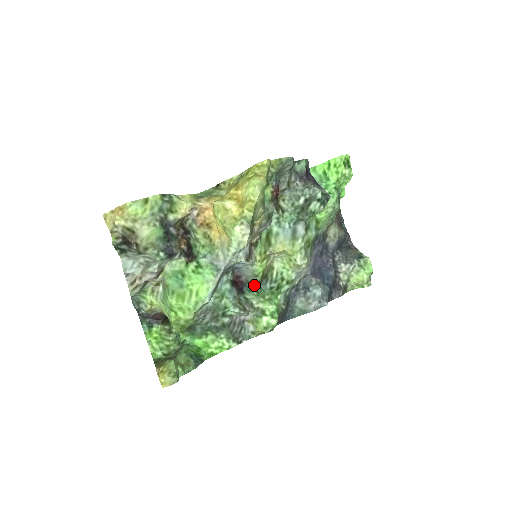
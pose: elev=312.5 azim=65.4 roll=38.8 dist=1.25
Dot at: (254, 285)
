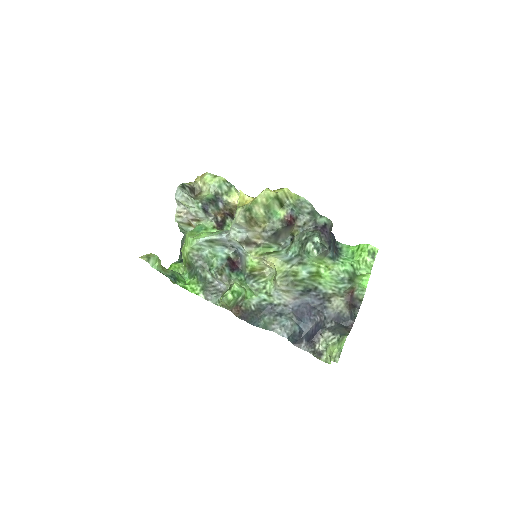
Dot at: (243, 275)
